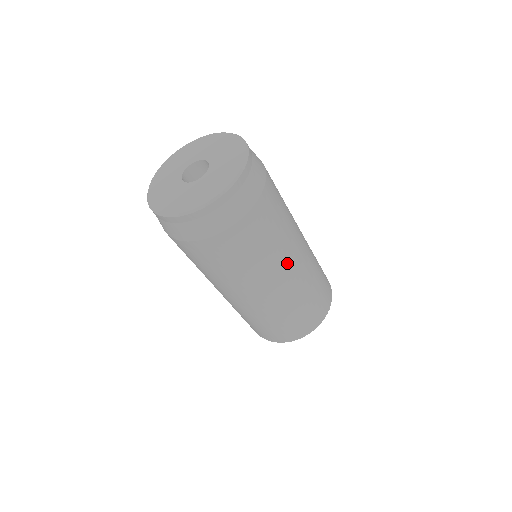
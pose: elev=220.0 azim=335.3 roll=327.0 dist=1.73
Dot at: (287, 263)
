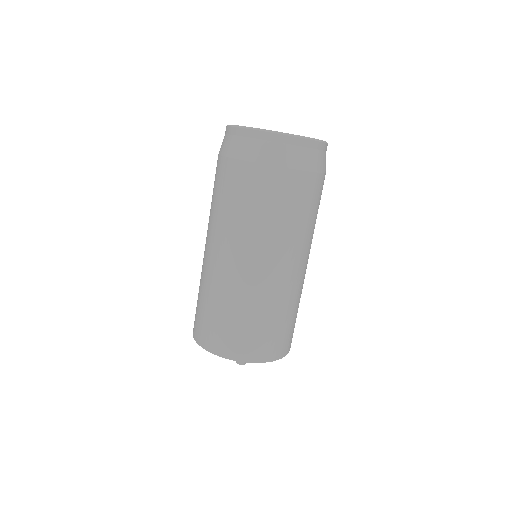
Dot at: occluded
